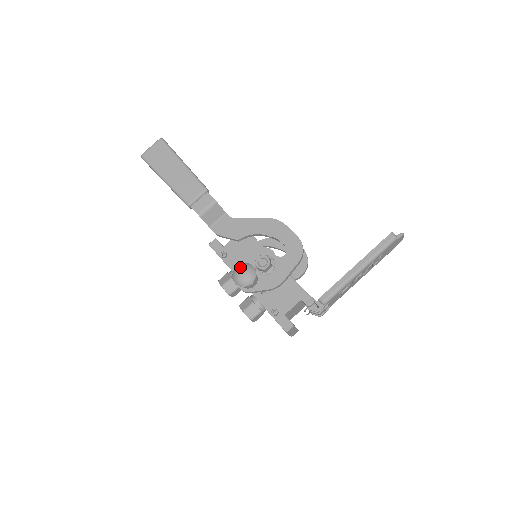
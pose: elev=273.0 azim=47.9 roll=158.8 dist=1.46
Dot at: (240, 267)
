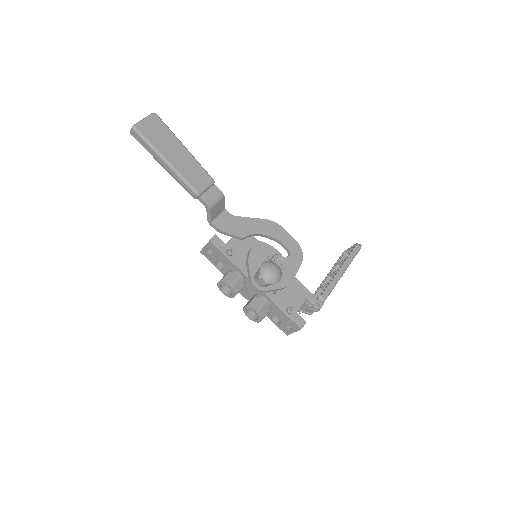
Dot at: (269, 264)
